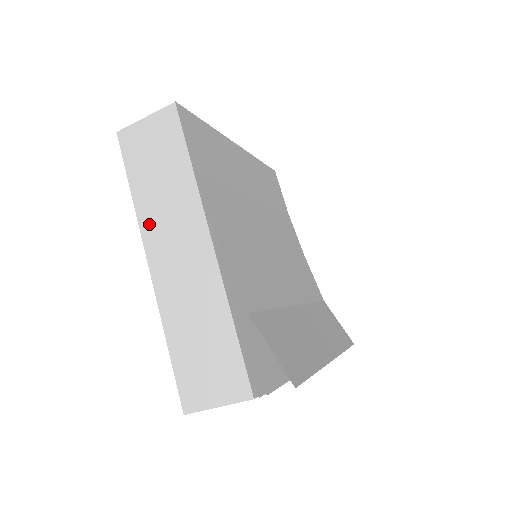
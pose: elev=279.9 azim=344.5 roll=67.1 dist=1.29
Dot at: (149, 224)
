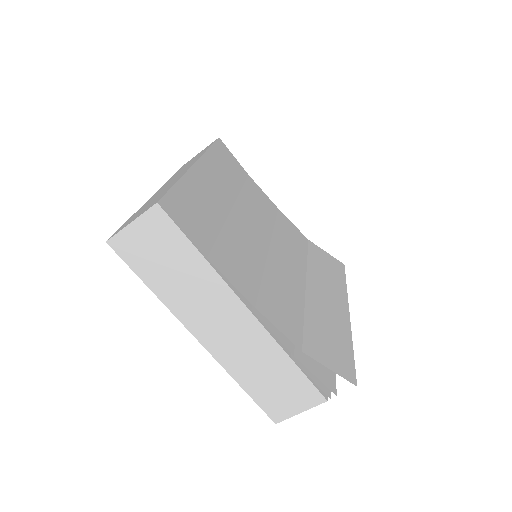
Dot at: (183, 311)
